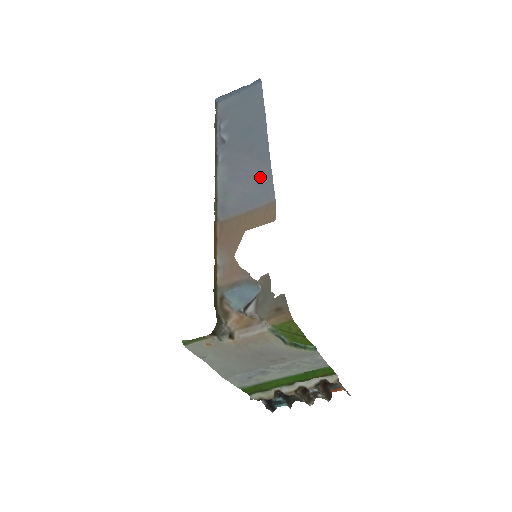
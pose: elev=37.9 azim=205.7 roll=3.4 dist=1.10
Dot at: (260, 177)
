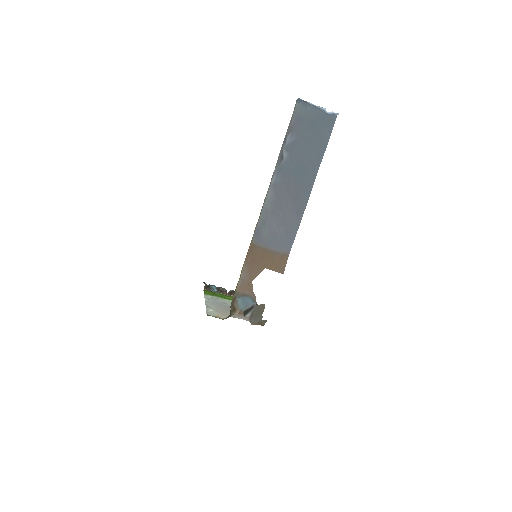
Dot at: (290, 229)
